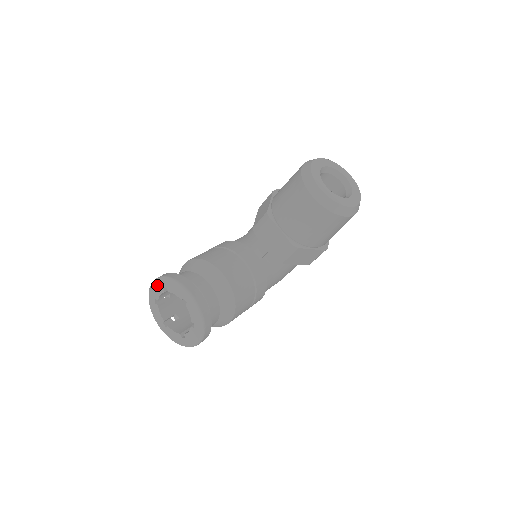
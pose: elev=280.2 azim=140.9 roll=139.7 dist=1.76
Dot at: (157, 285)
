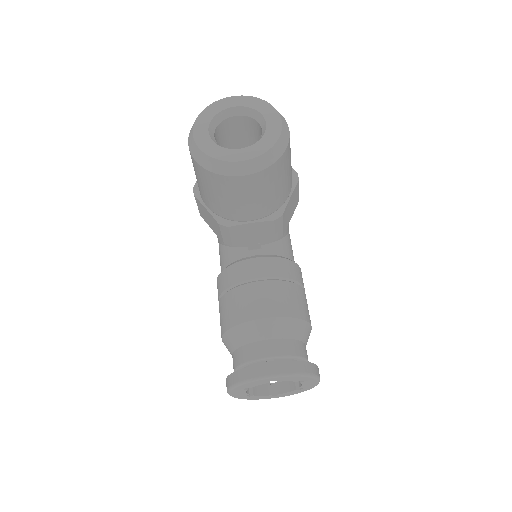
Dot at: (235, 393)
